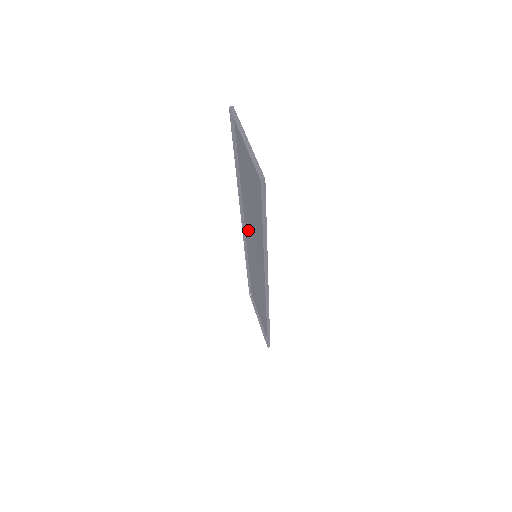
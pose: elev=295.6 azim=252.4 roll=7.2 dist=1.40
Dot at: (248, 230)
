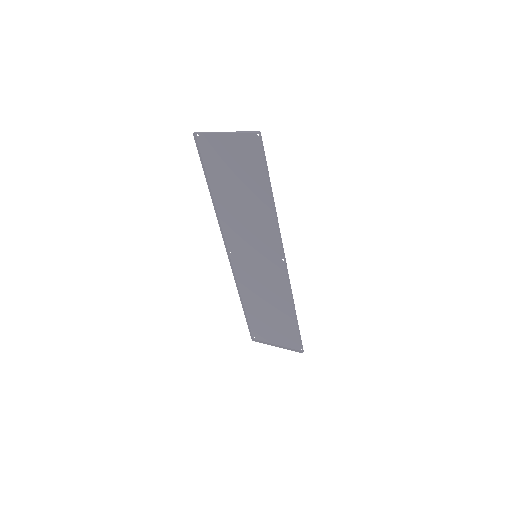
Dot at: (236, 245)
